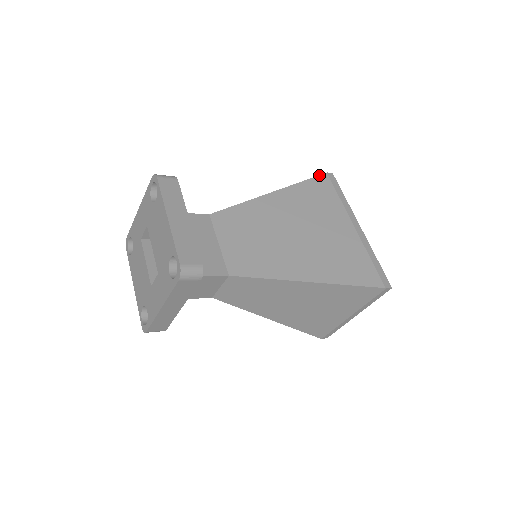
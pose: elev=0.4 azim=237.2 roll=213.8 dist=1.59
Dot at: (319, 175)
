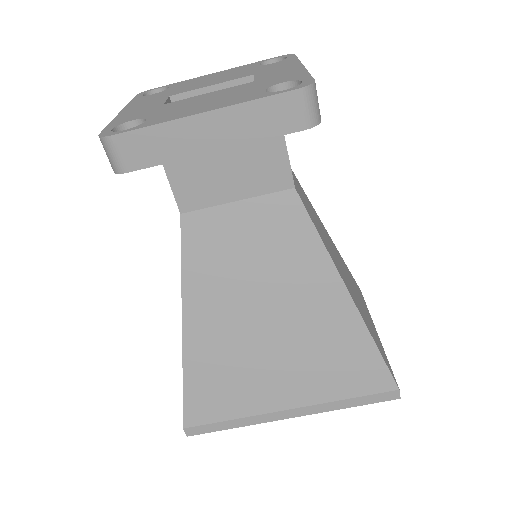
Dot at: occluded
